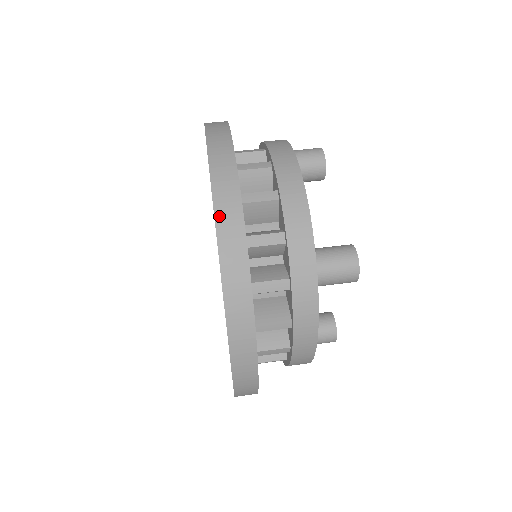
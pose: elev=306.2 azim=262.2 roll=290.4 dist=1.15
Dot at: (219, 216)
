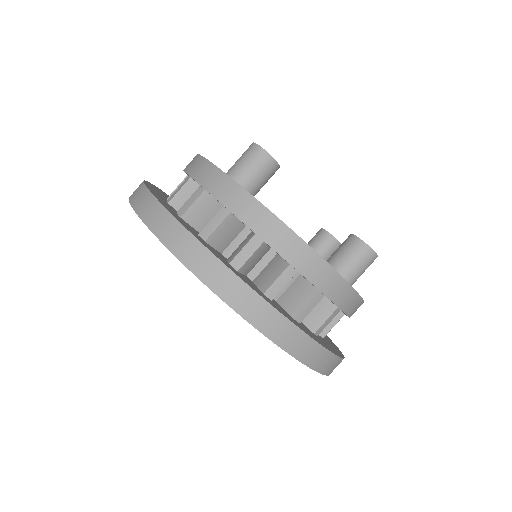
Dot at: (286, 346)
